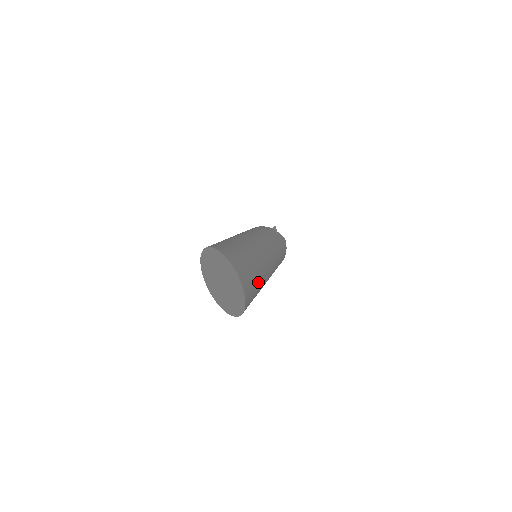
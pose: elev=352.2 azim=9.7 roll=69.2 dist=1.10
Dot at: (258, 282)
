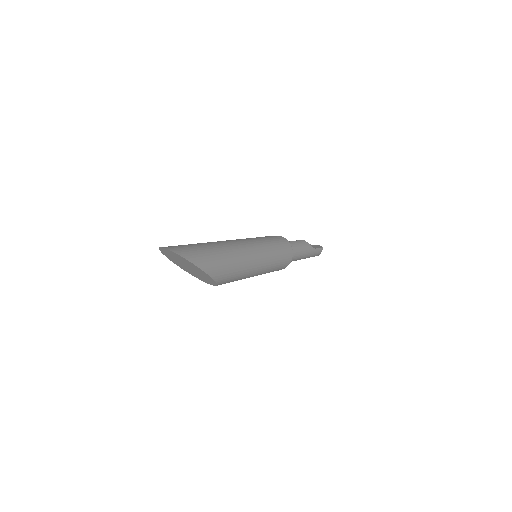
Dot at: (205, 249)
